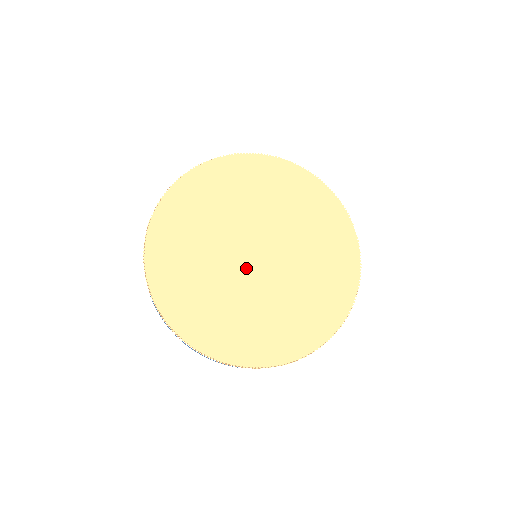
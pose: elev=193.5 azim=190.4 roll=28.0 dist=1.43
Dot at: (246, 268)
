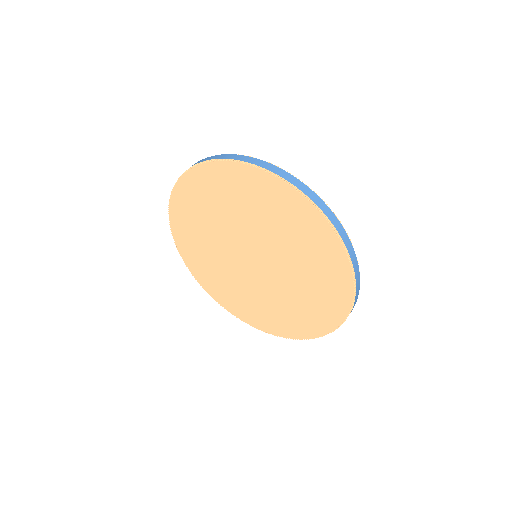
Dot at: (242, 263)
